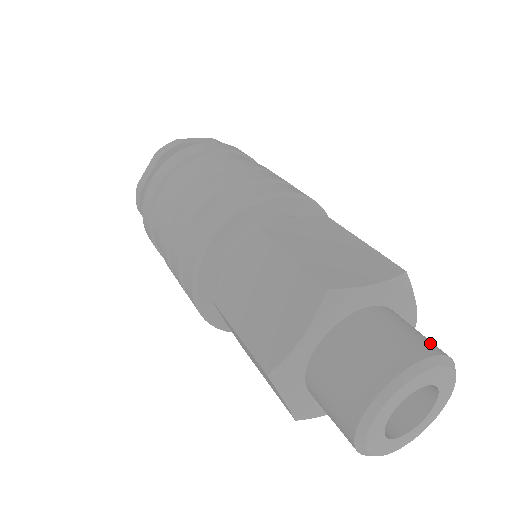
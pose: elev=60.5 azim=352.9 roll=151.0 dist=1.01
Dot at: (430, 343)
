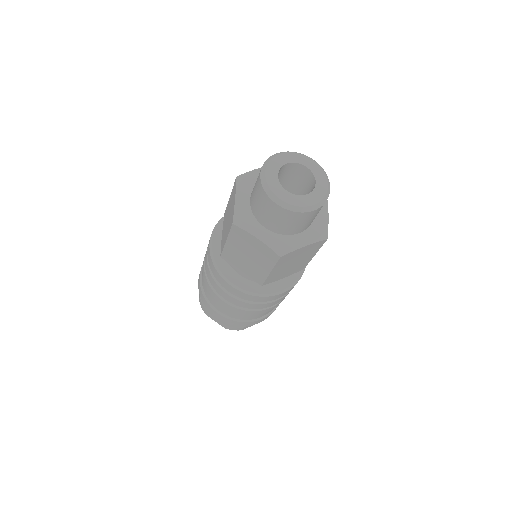
Dot at: occluded
